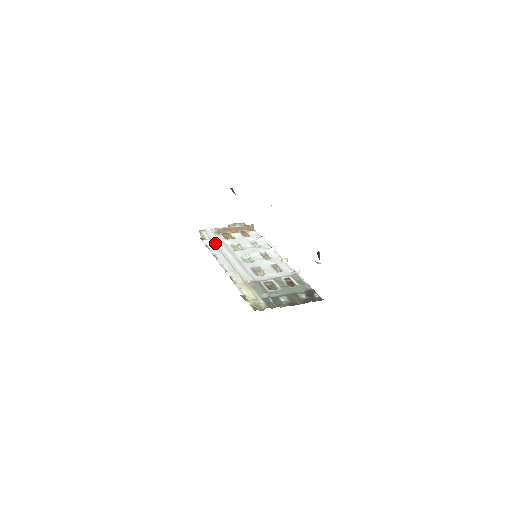
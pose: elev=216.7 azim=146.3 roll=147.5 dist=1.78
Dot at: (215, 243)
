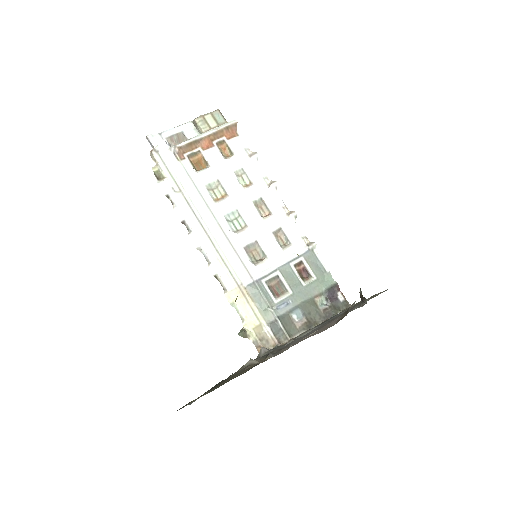
Dot at: (180, 188)
